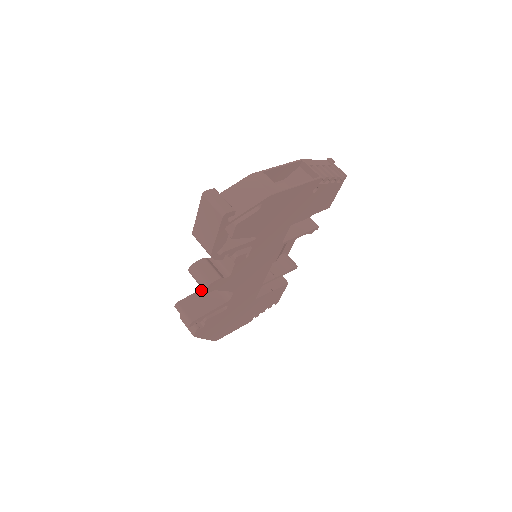
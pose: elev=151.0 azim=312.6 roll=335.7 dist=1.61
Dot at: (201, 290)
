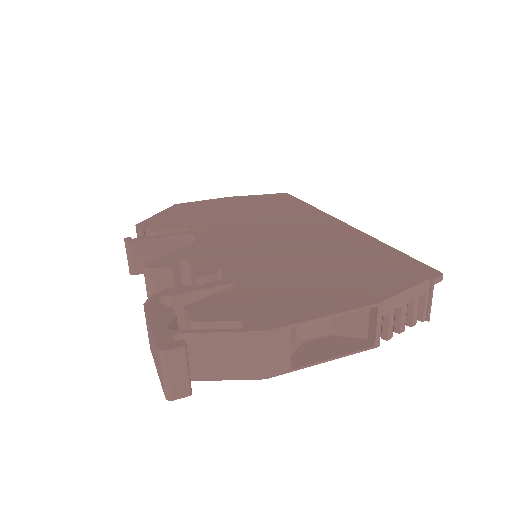
Dot at: (168, 238)
